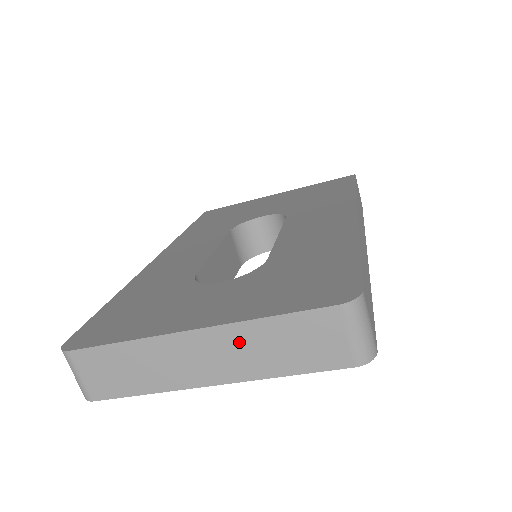
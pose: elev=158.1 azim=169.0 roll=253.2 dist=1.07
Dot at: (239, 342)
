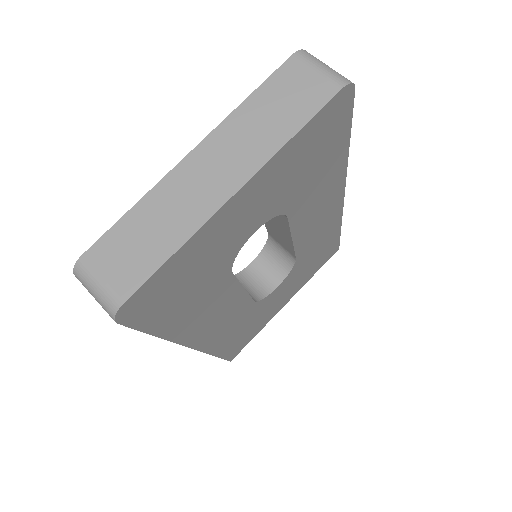
Dot at: (236, 134)
